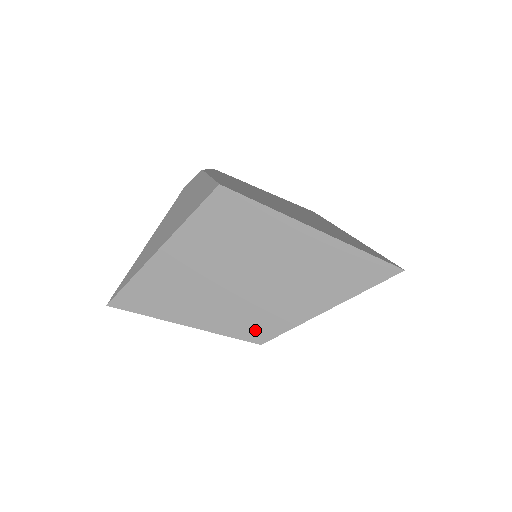
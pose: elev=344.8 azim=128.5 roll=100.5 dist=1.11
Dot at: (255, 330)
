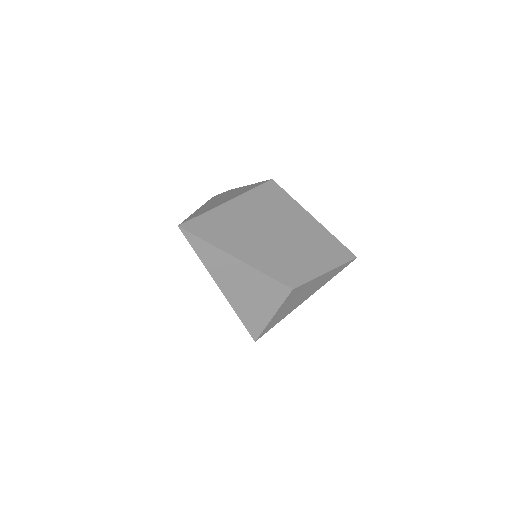
Dot at: (289, 276)
